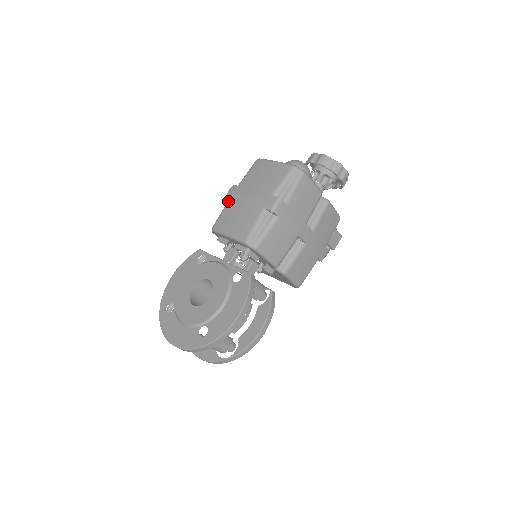
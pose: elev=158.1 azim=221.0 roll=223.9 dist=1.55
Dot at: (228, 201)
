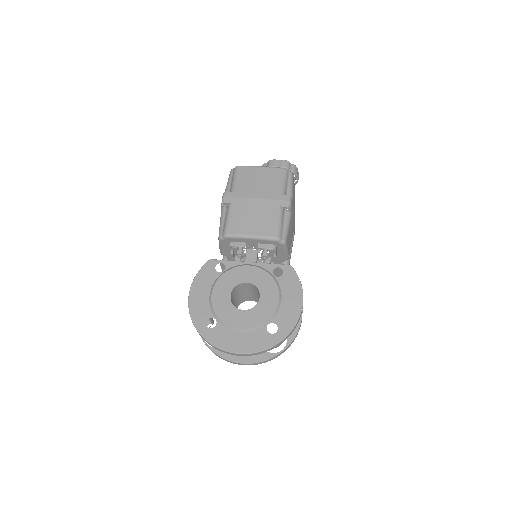
Dot at: (231, 207)
